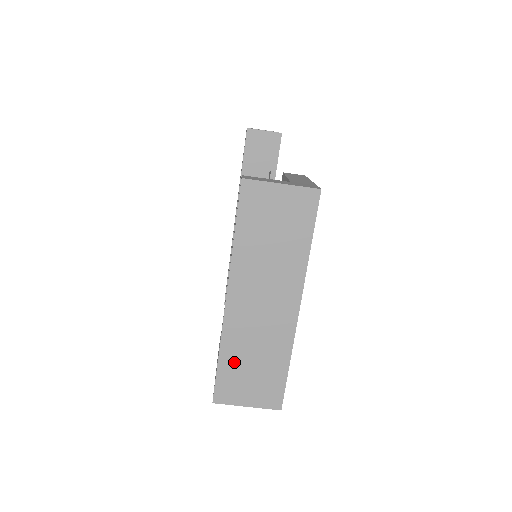
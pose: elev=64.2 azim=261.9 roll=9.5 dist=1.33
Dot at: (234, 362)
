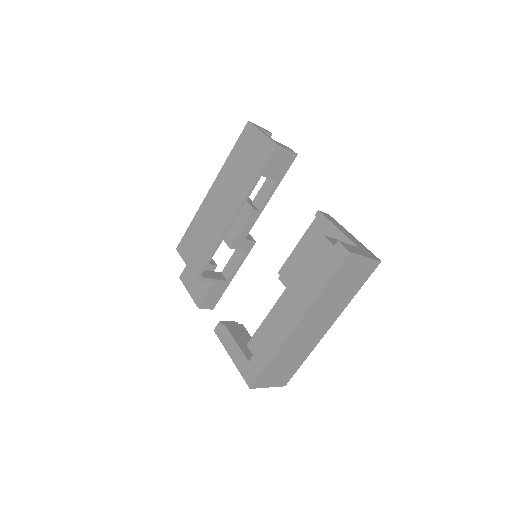
Dot at: (277, 362)
